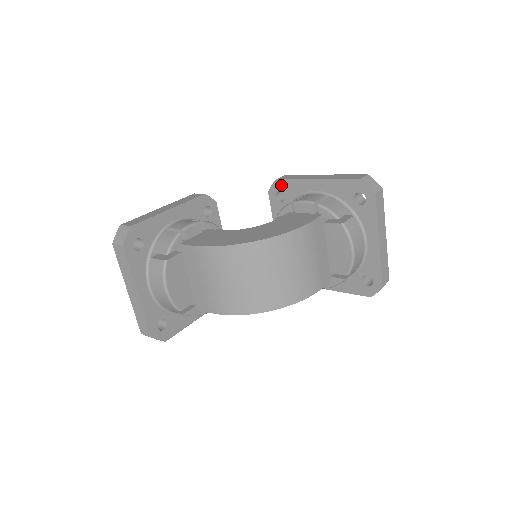
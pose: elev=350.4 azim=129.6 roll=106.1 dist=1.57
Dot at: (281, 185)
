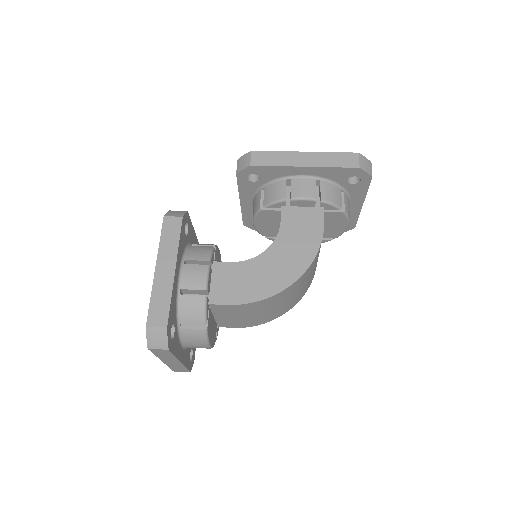
Dot at: (256, 170)
